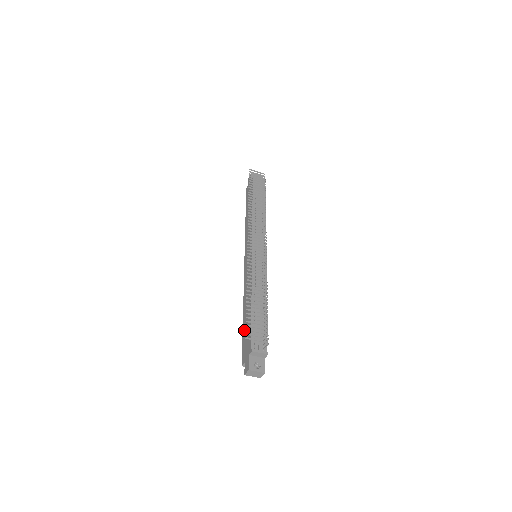
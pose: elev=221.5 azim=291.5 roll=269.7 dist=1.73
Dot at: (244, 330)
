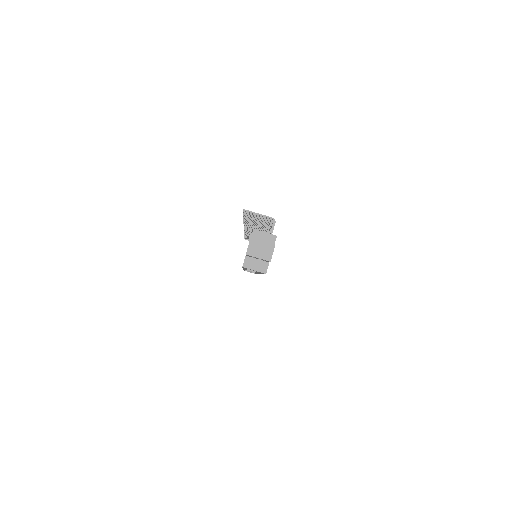
Dot at: occluded
